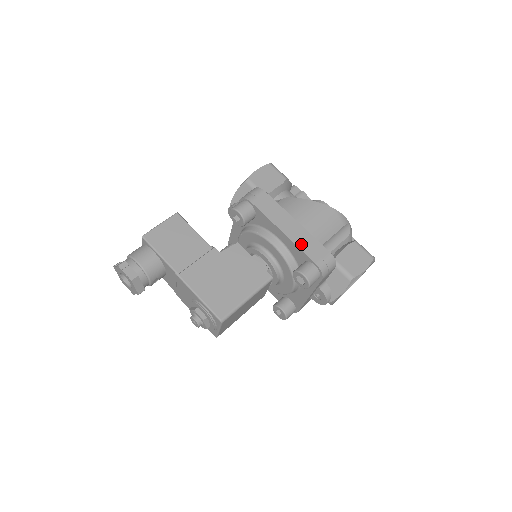
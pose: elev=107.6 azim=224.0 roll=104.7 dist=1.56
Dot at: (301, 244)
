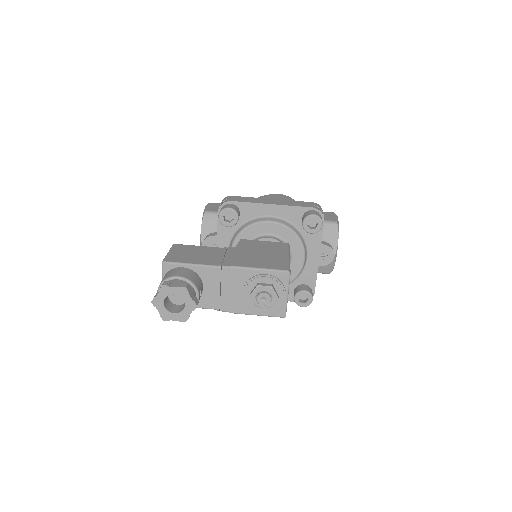
Dot at: (291, 204)
